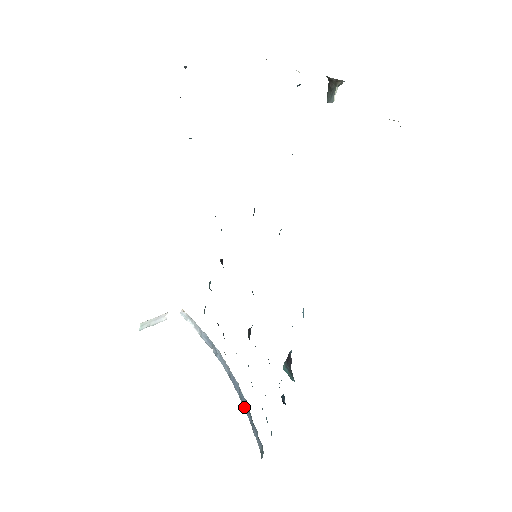
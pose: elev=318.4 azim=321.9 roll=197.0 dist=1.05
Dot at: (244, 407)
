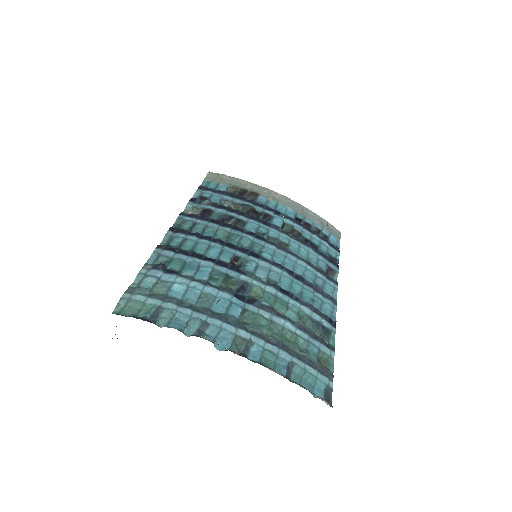
Dot at: occluded
